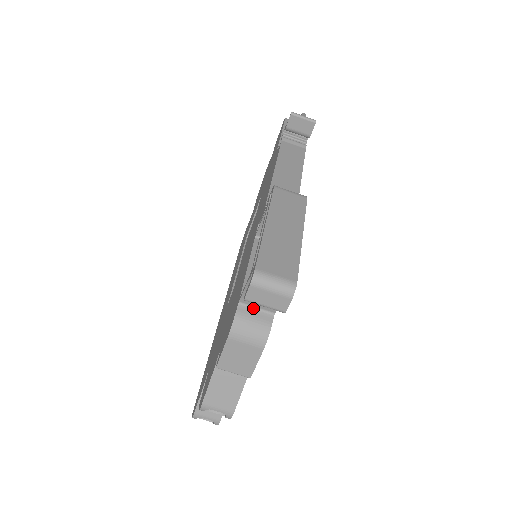
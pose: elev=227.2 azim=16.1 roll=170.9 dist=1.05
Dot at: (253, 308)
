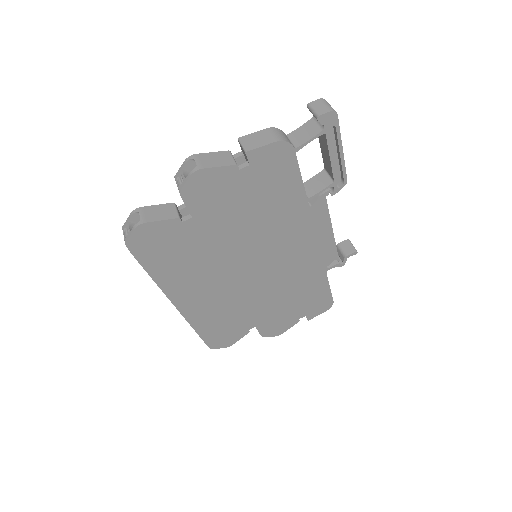
Dot at: (290, 140)
